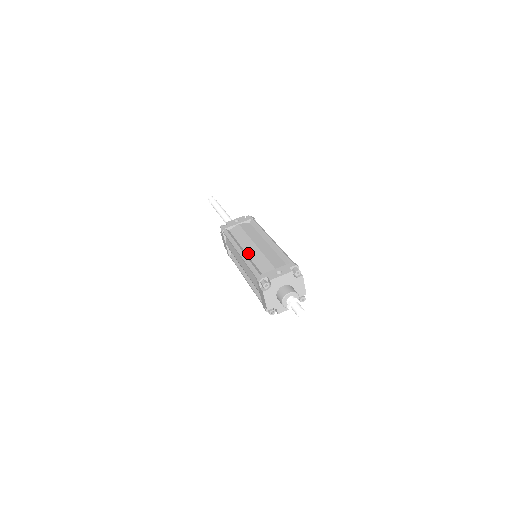
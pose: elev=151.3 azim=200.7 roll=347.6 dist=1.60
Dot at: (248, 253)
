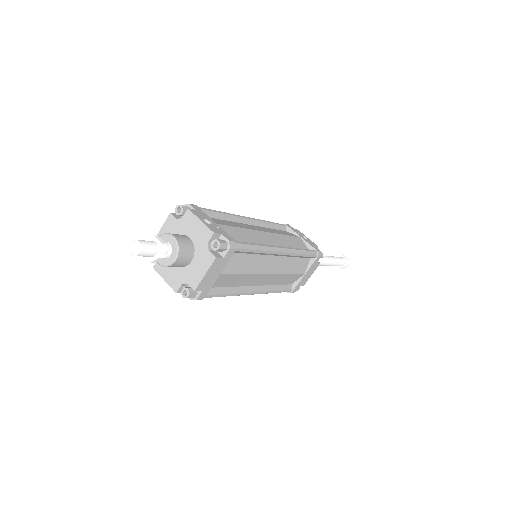
Dot at: (246, 224)
